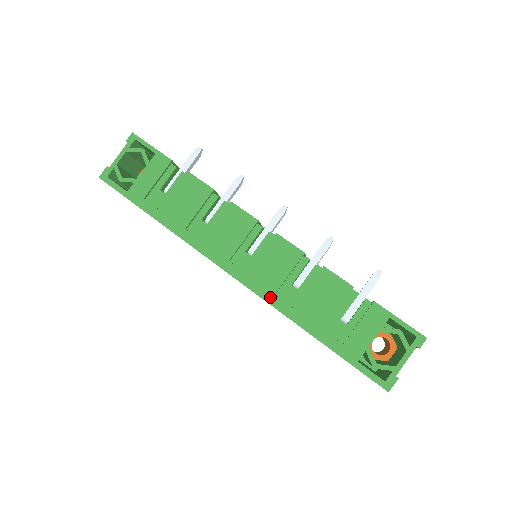
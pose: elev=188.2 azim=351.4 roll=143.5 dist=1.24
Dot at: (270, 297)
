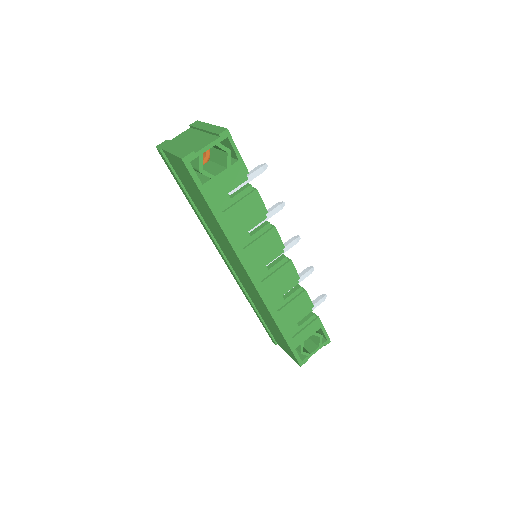
Dot at: (268, 302)
